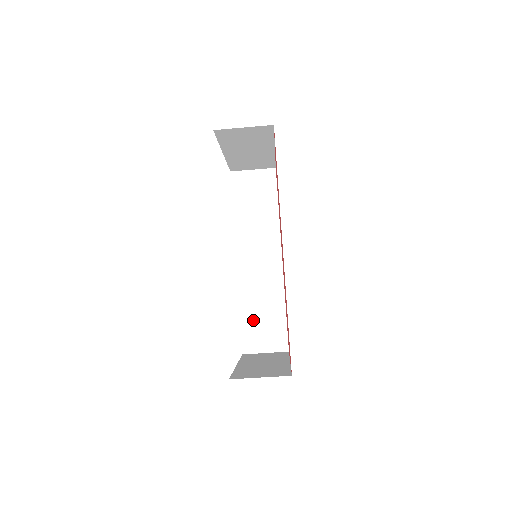
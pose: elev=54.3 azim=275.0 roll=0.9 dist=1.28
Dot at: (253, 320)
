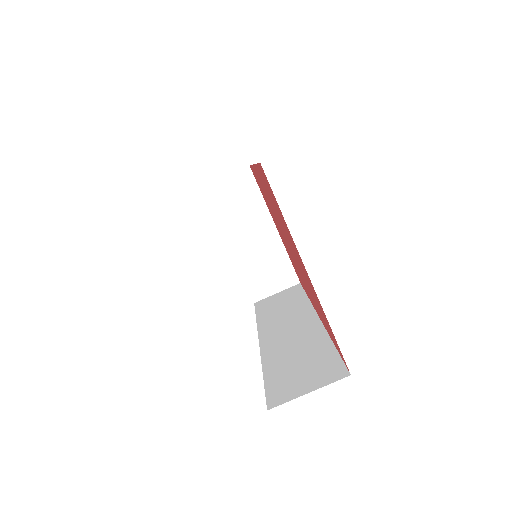
Dot at: (284, 371)
